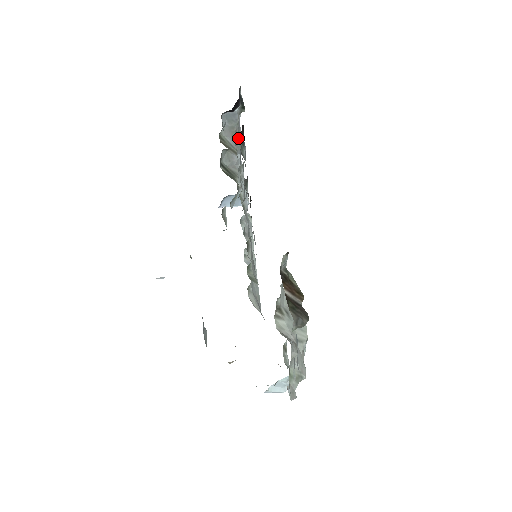
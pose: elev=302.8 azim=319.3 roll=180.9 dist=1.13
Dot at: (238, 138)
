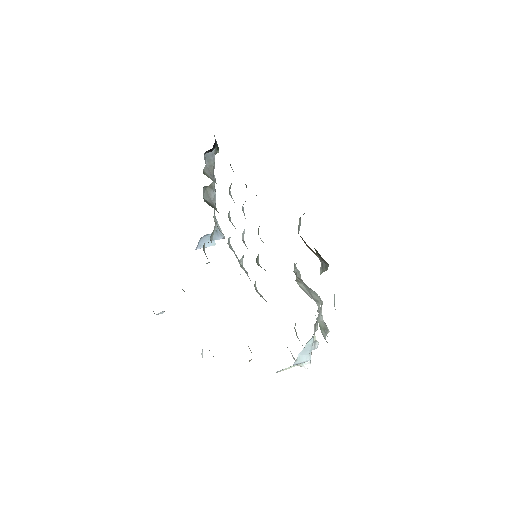
Dot at: (214, 176)
